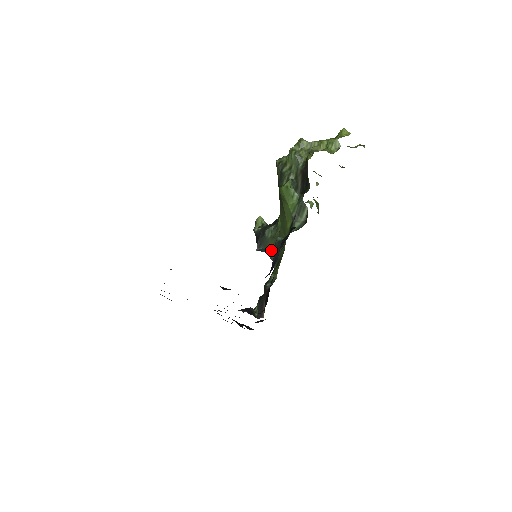
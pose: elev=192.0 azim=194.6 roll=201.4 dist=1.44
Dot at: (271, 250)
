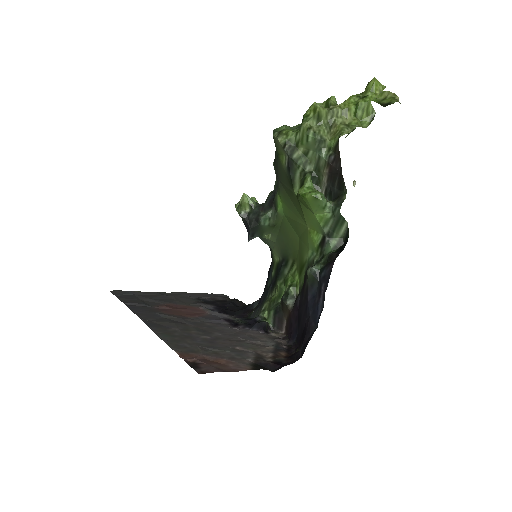
Dot at: (269, 239)
